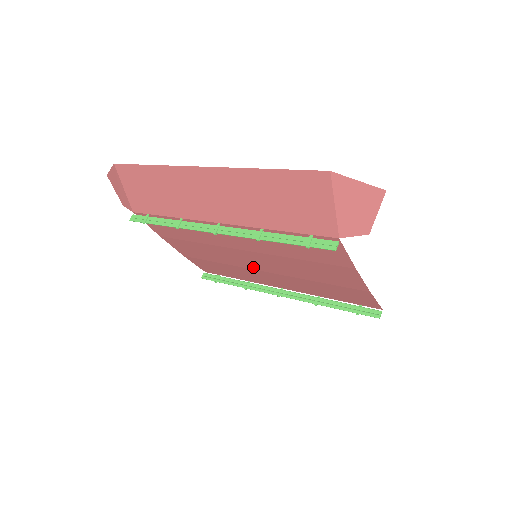
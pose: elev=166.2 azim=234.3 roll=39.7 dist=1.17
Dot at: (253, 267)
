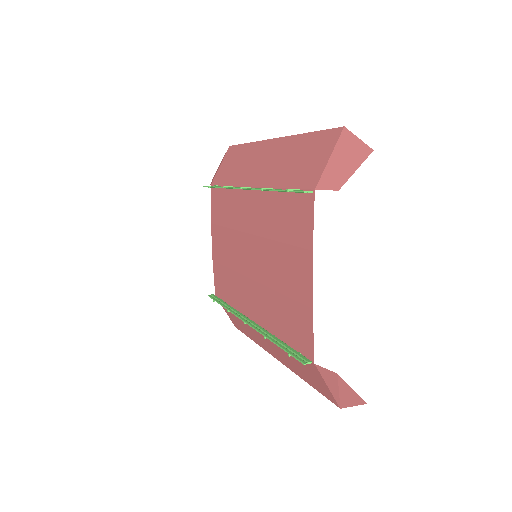
Dot at: (247, 271)
